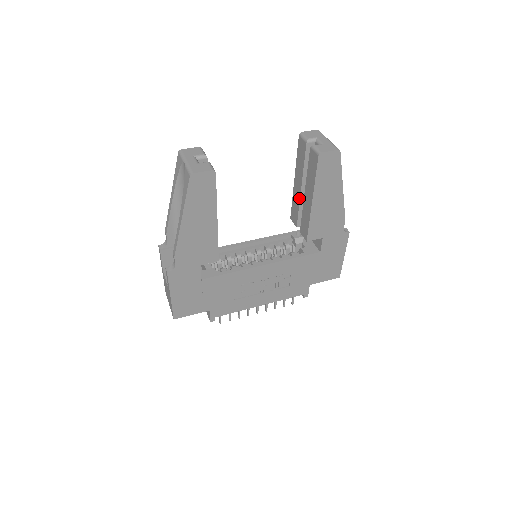
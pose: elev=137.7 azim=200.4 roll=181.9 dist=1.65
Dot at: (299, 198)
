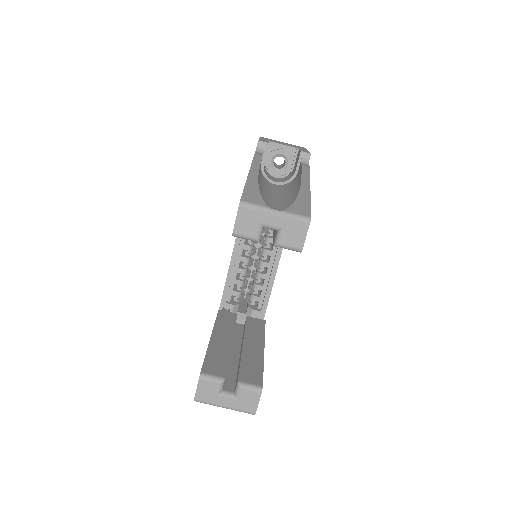
Dot at: occluded
